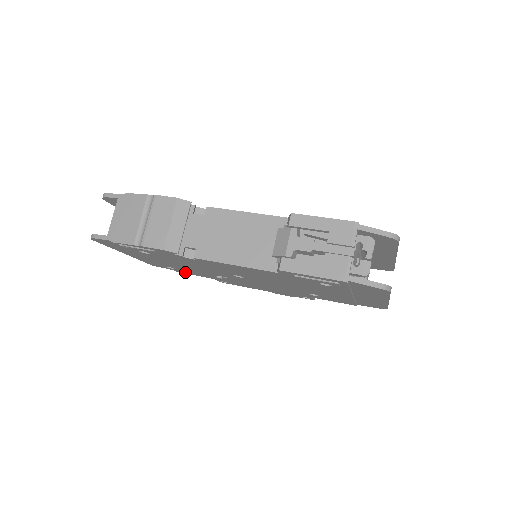
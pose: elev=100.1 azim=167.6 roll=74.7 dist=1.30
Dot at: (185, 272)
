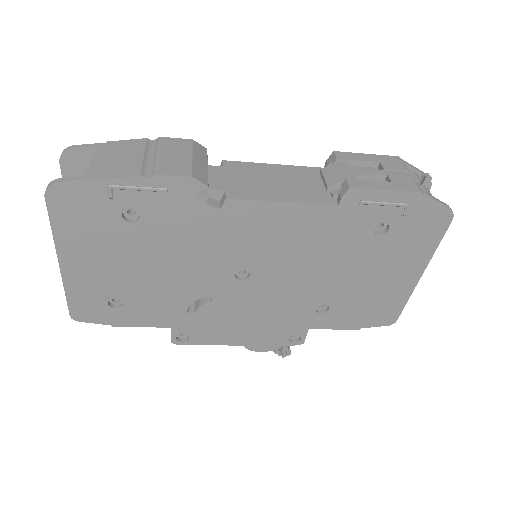
Dot at: (132, 318)
